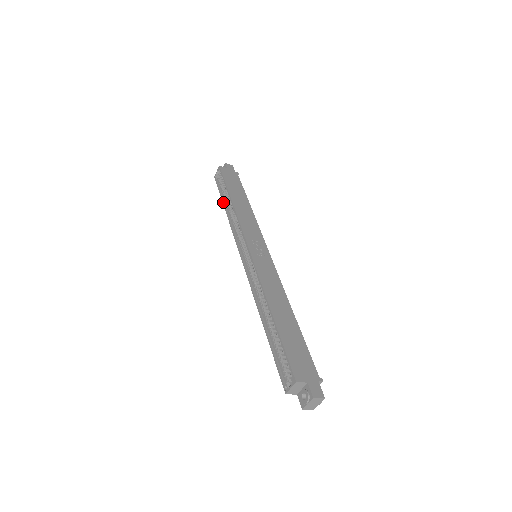
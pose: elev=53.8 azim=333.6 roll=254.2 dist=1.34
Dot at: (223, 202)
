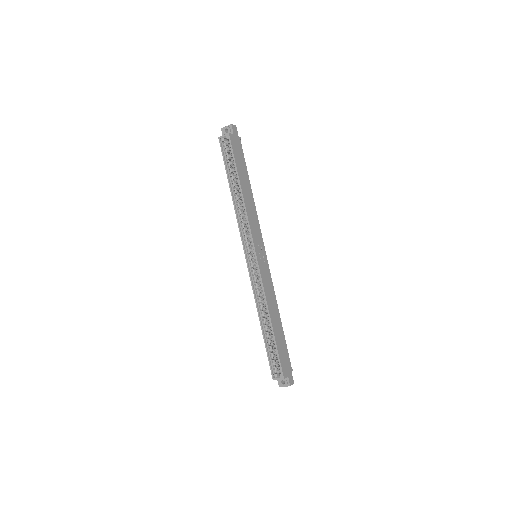
Dot at: (229, 182)
